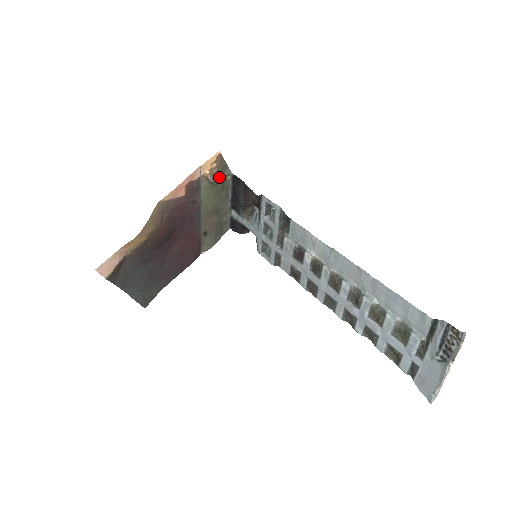
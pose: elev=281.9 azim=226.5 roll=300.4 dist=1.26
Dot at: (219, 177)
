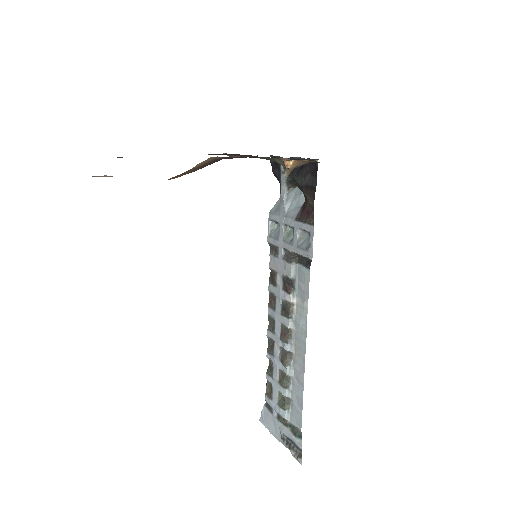
Dot at: occluded
